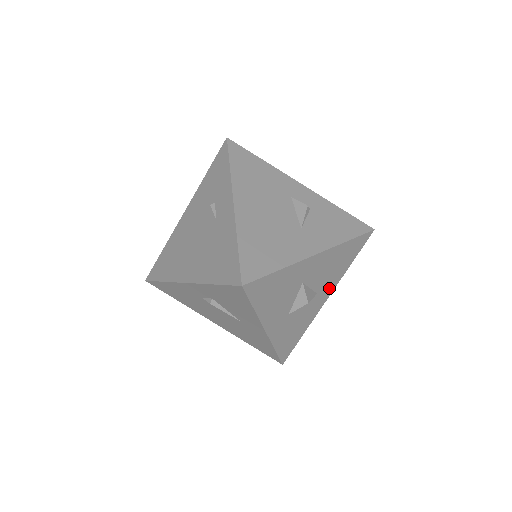
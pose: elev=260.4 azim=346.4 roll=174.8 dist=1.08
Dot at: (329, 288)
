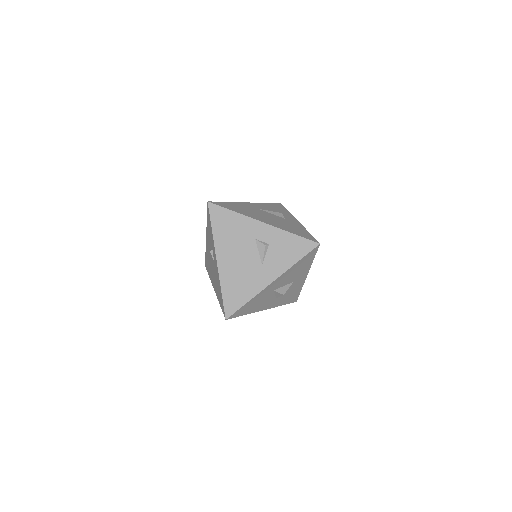
Dot at: (303, 274)
